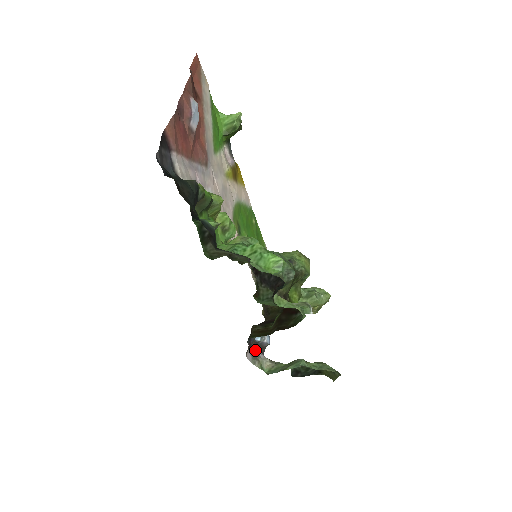
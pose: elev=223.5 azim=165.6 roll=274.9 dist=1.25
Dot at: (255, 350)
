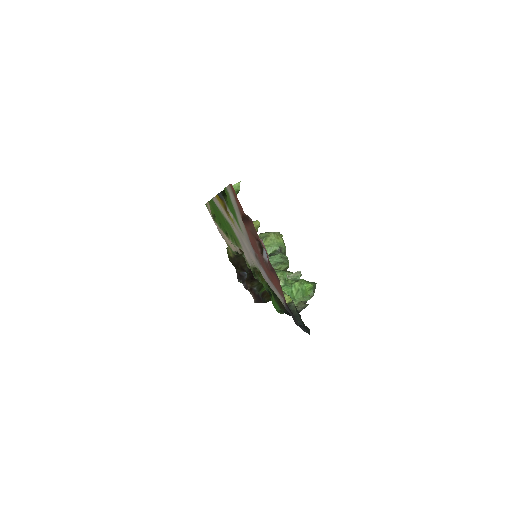
Dot at: (244, 286)
